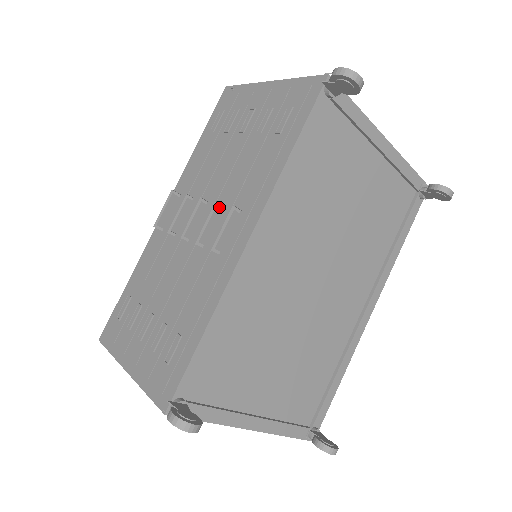
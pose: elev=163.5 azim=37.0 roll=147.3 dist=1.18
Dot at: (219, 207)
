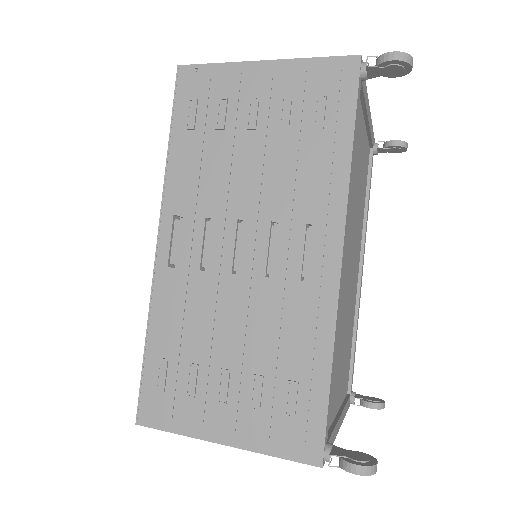
Dot at: (268, 226)
